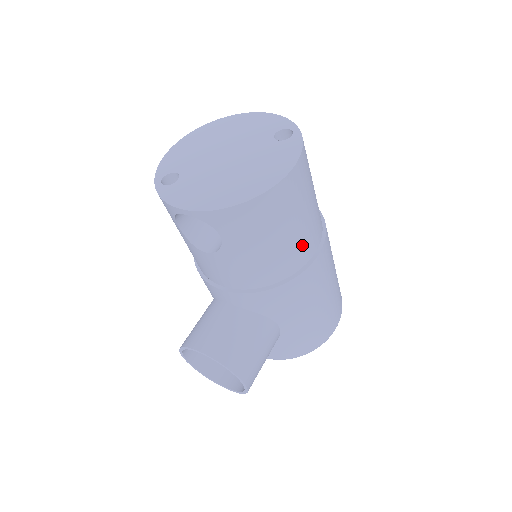
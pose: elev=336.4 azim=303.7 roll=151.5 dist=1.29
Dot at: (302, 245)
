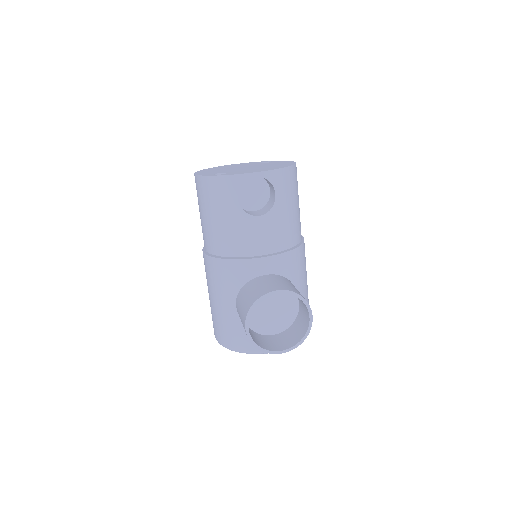
Dot at: occluded
